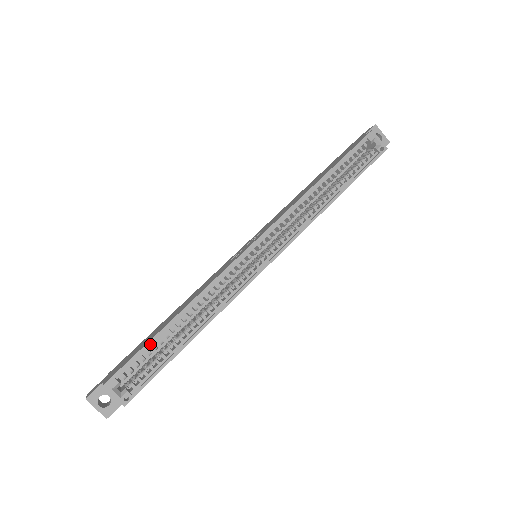
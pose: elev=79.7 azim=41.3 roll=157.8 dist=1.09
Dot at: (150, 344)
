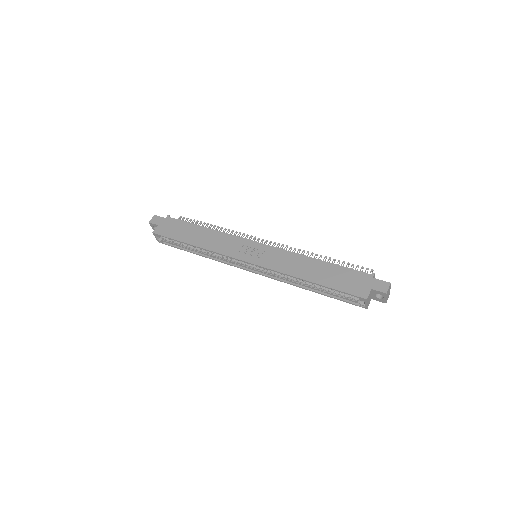
Dot at: (178, 240)
